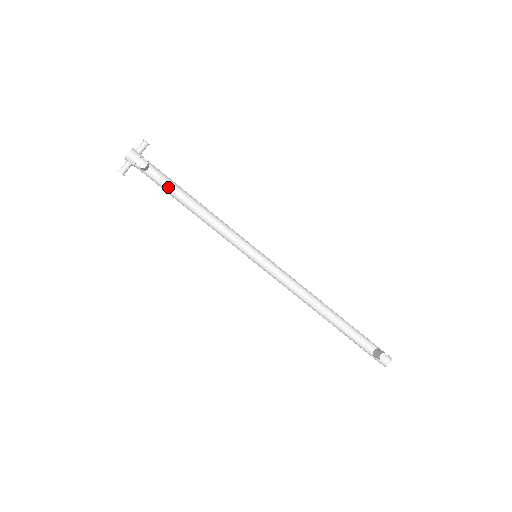
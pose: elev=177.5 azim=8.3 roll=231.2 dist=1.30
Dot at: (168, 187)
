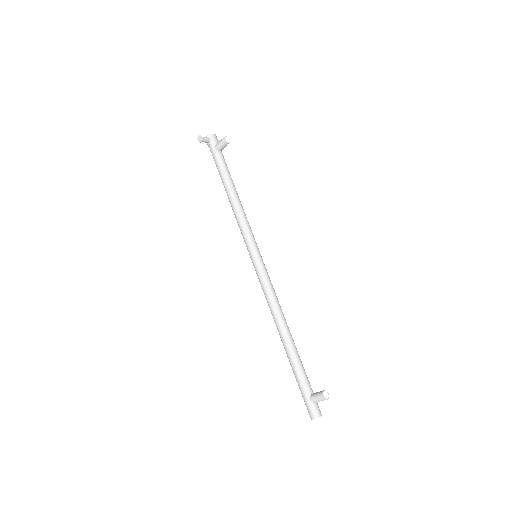
Dot at: (226, 169)
